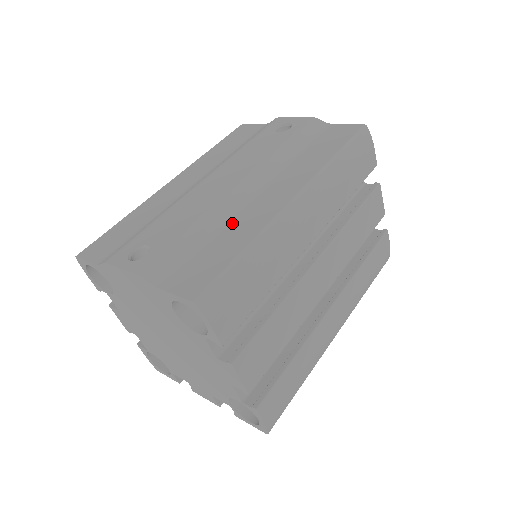
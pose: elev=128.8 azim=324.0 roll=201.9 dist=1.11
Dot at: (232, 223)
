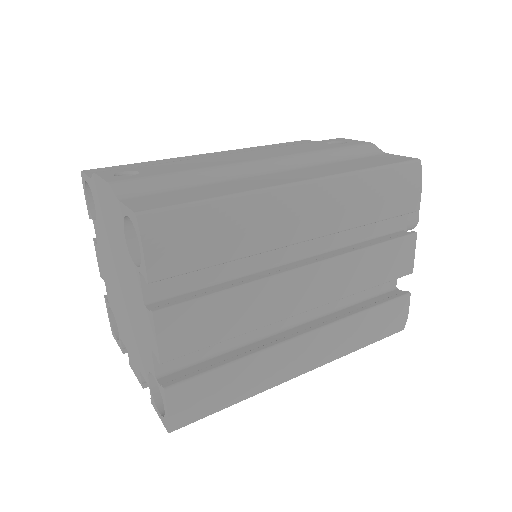
Dot at: (228, 182)
